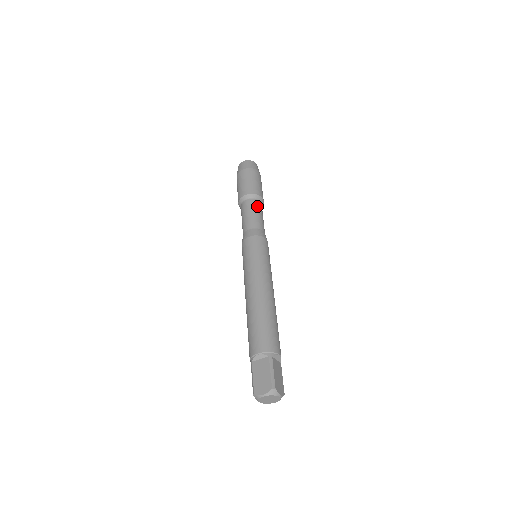
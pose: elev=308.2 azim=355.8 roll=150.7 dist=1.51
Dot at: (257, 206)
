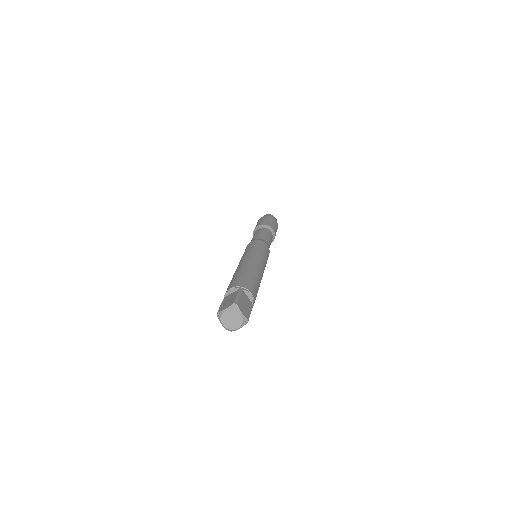
Dot at: (266, 231)
